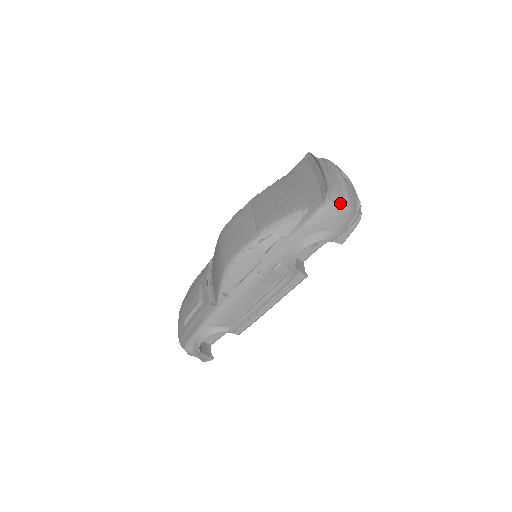
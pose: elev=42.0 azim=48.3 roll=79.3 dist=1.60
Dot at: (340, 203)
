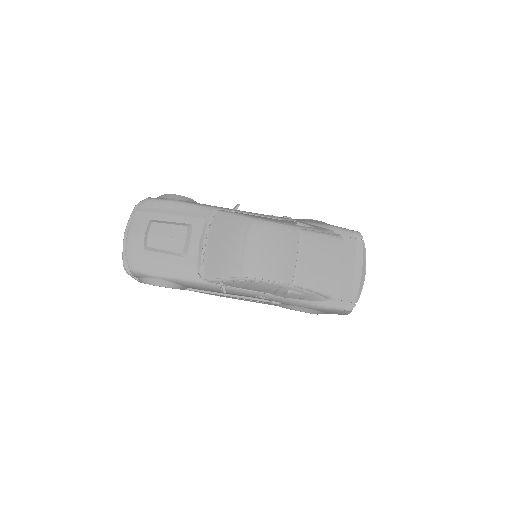
Dot at: occluded
